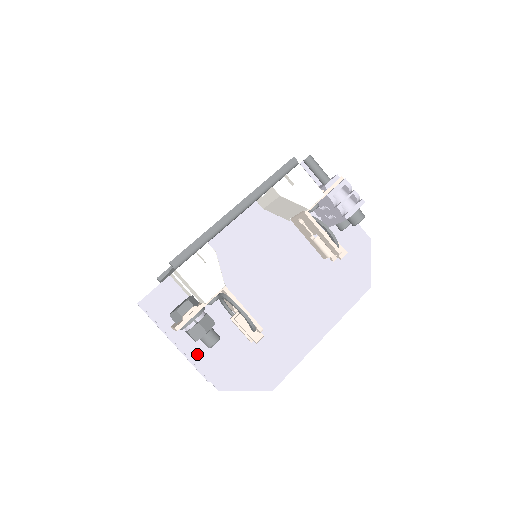
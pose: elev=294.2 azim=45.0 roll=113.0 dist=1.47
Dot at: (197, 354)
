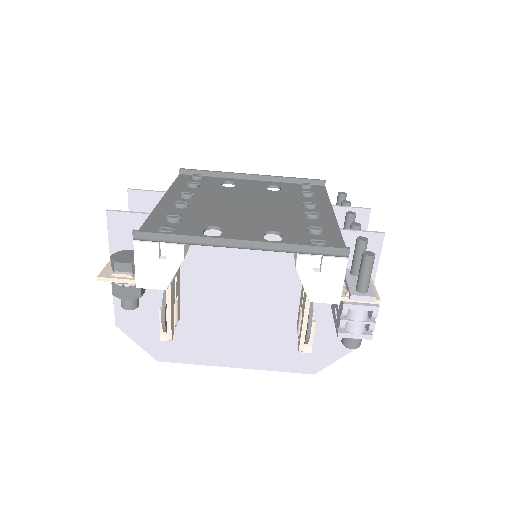
Dot at: occluded
